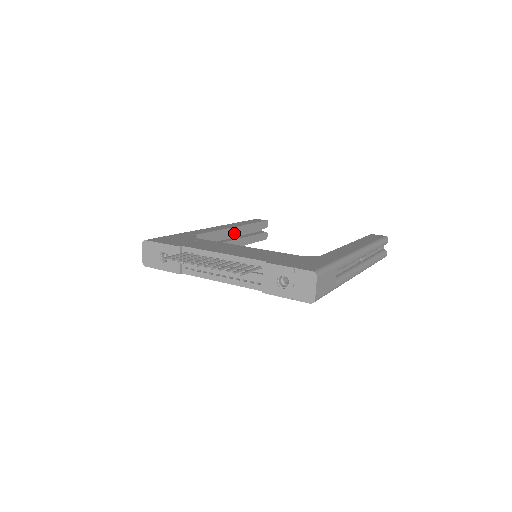
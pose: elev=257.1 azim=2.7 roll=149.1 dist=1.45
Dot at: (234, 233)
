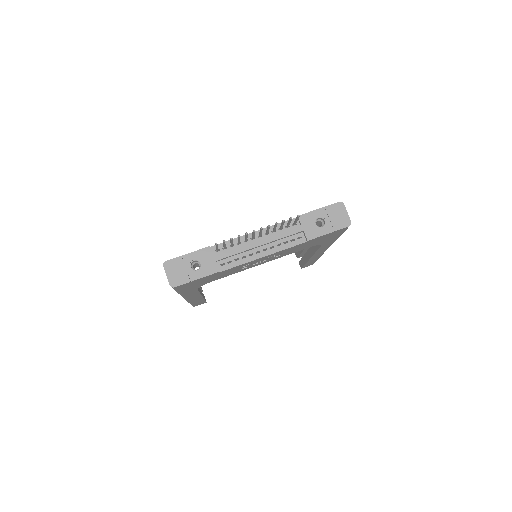
Dot at: occluded
